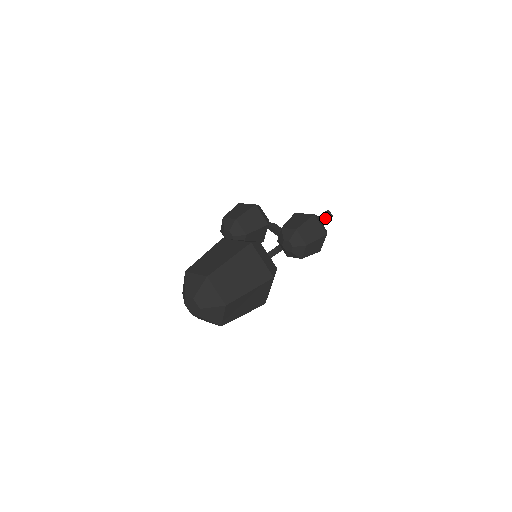
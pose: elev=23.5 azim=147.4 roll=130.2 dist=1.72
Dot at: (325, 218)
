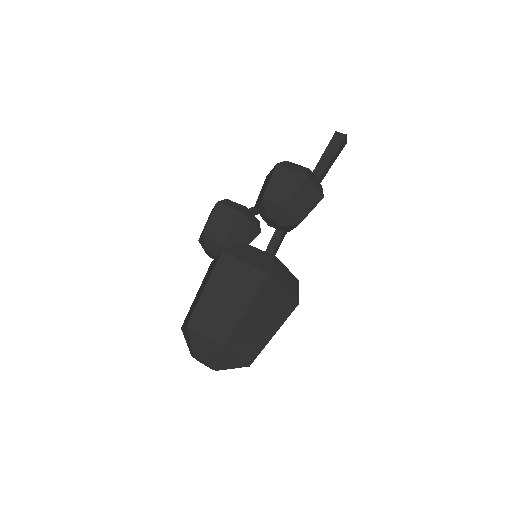
Dot at: (335, 145)
